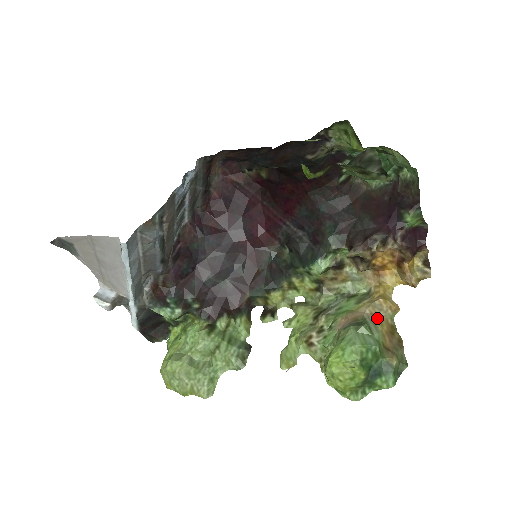
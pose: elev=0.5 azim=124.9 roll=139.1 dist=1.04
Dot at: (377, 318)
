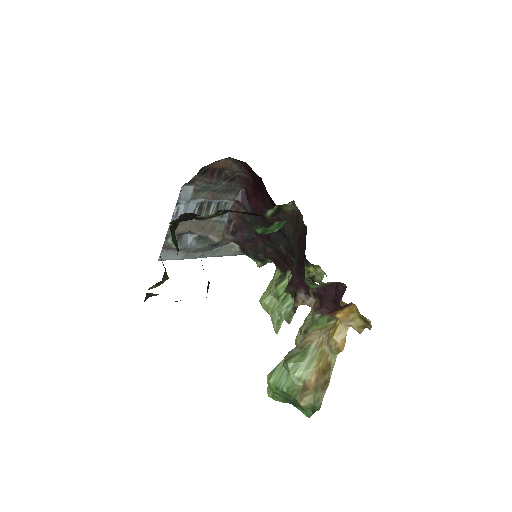
Dot at: (321, 350)
